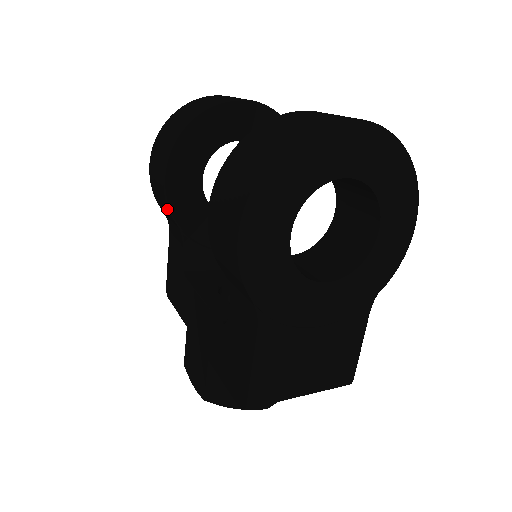
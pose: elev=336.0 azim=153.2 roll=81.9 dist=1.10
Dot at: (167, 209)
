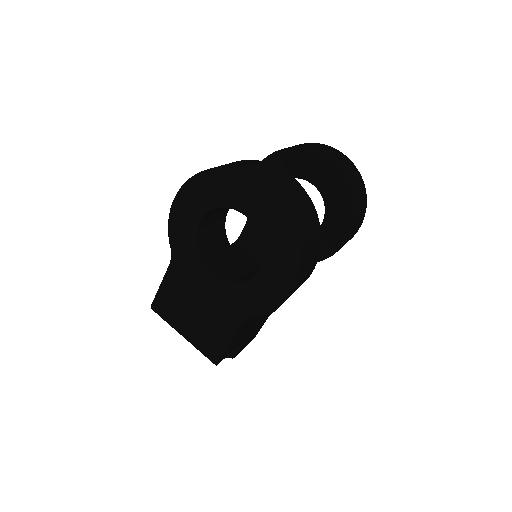
Dot at: occluded
